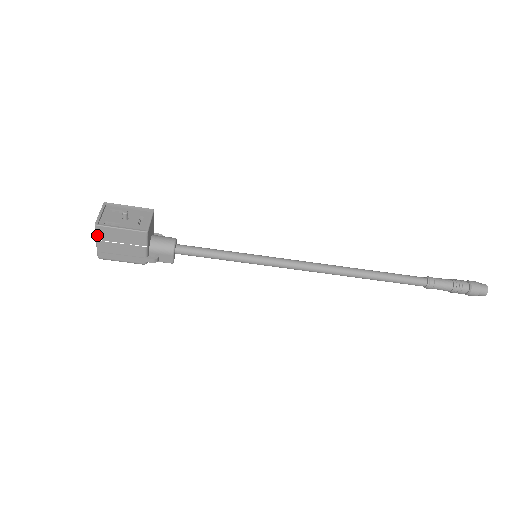
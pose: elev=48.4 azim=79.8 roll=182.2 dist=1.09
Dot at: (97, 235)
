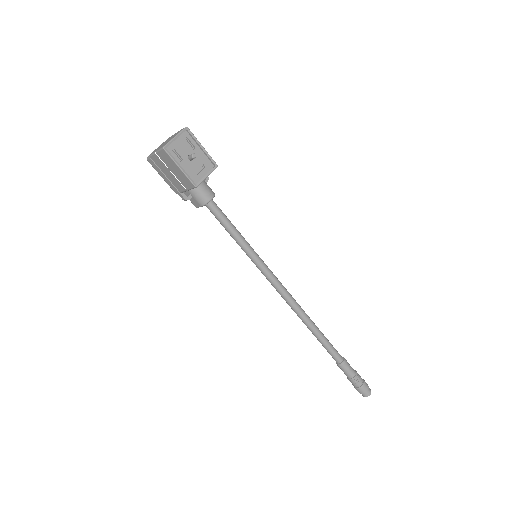
Dot at: (159, 152)
